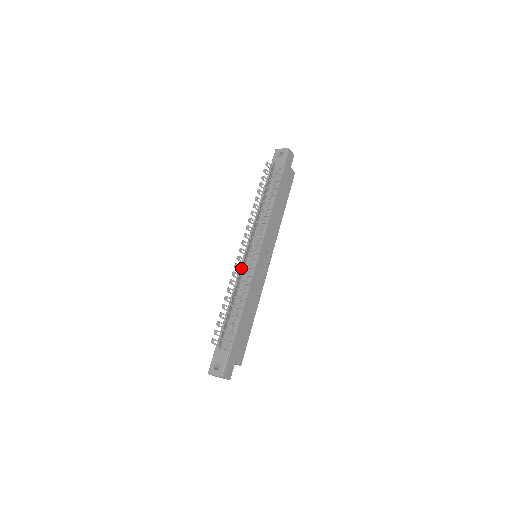
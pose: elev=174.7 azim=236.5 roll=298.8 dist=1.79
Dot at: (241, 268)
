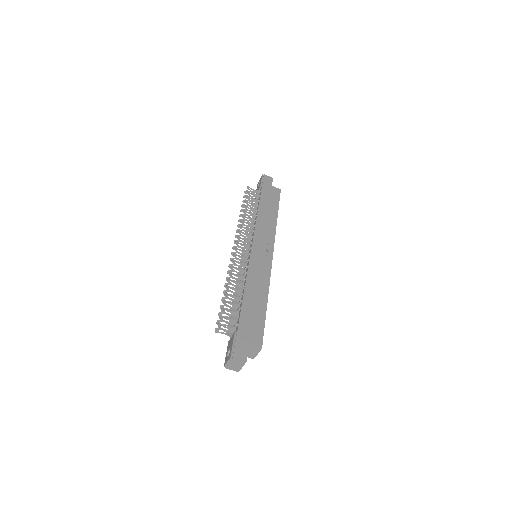
Dot at: (232, 262)
